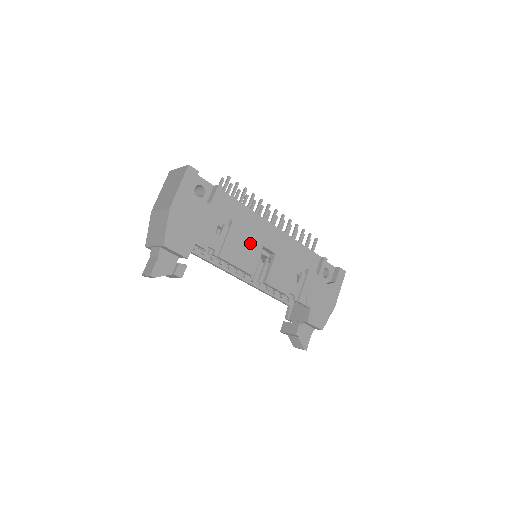
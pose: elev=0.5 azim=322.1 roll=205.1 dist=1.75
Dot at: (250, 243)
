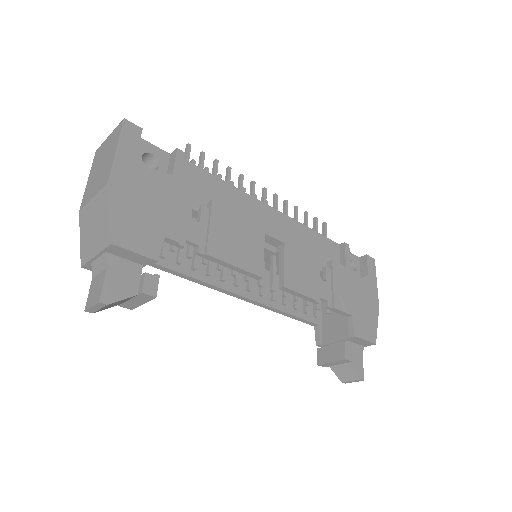
Dot at: (246, 230)
